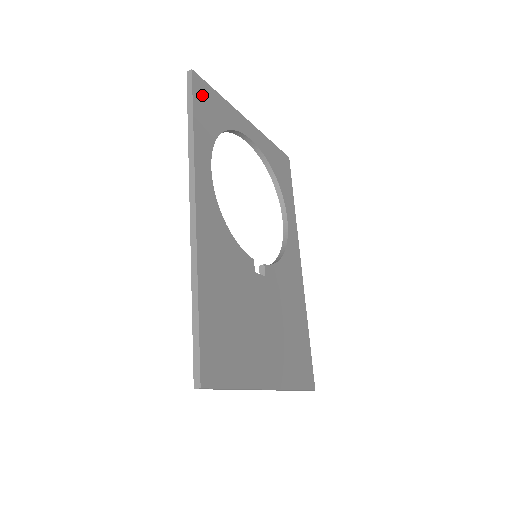
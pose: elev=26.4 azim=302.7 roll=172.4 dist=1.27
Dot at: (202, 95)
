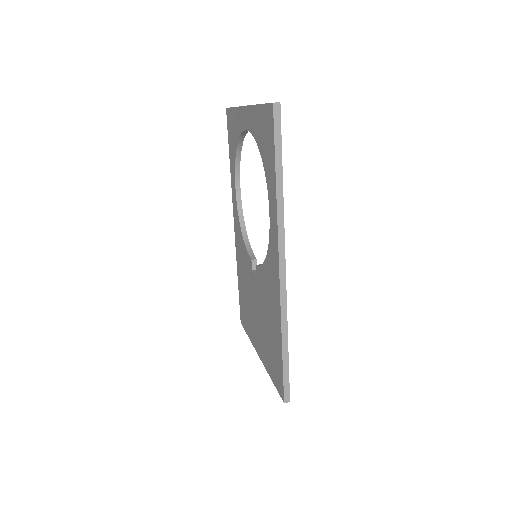
Dot at: occluded
